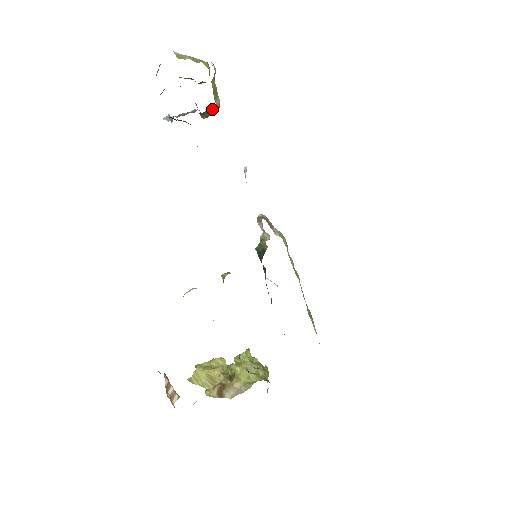
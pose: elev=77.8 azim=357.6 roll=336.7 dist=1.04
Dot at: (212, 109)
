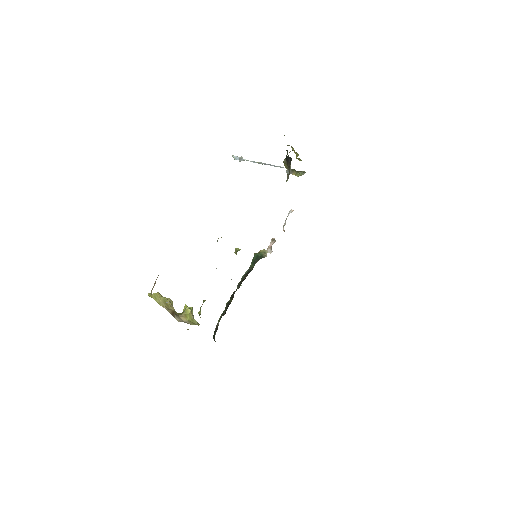
Dot at: (302, 173)
